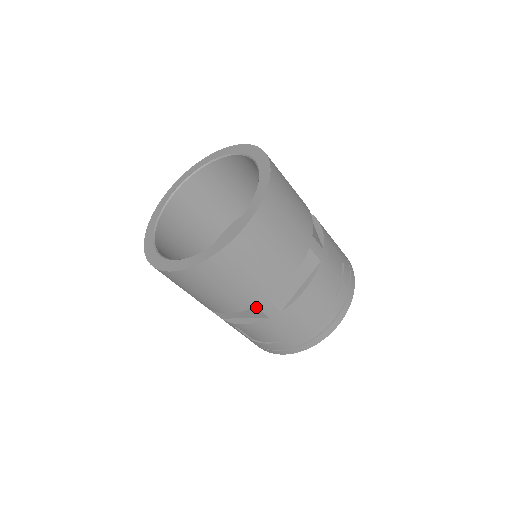
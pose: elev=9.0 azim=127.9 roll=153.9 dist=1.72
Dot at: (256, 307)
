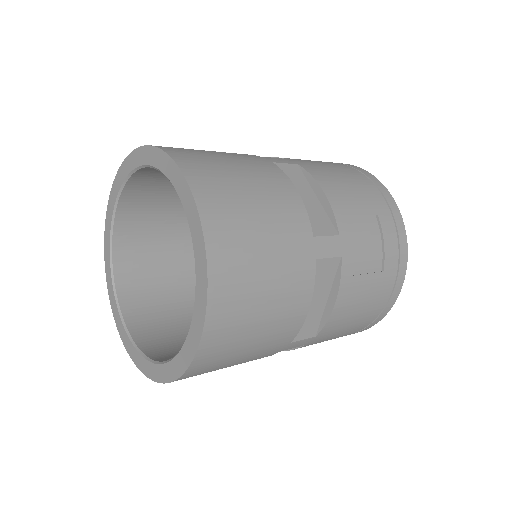
Dot at: occluded
